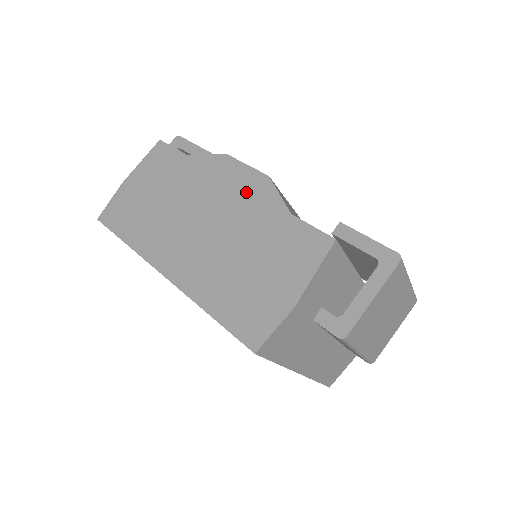
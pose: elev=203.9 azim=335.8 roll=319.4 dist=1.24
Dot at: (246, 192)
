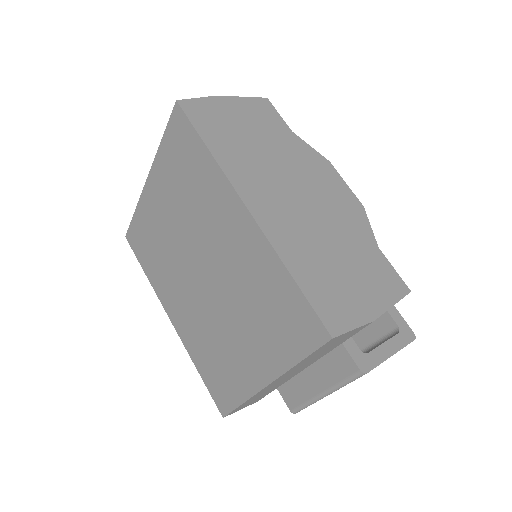
Dot at: (343, 203)
